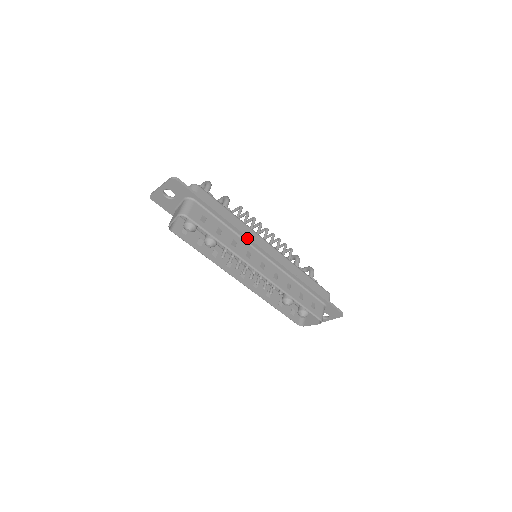
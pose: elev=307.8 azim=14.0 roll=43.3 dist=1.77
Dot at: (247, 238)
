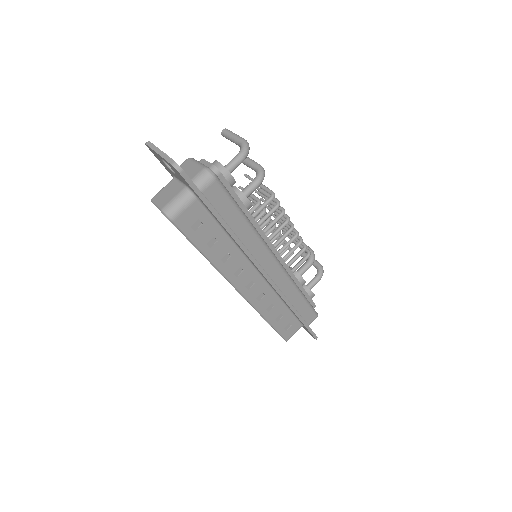
Dot at: (248, 256)
